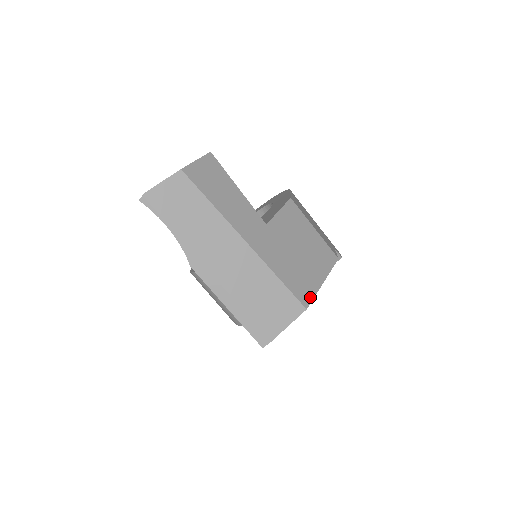
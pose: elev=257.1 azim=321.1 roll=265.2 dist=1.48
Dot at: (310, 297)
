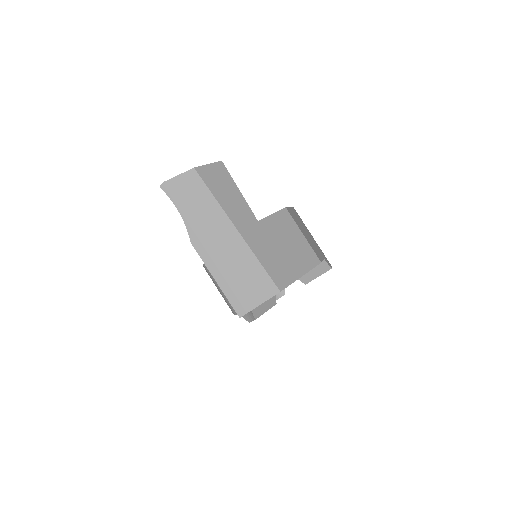
Dot at: (286, 284)
